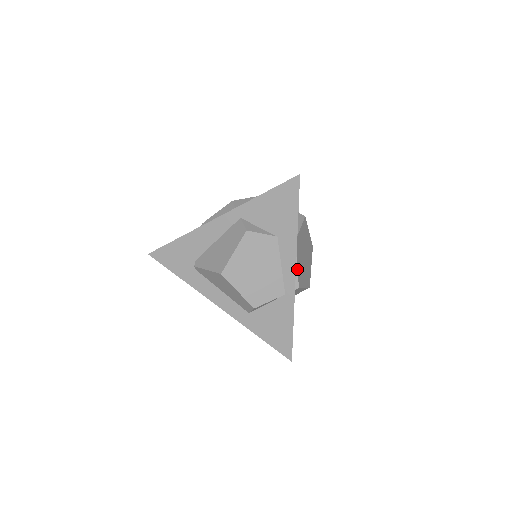
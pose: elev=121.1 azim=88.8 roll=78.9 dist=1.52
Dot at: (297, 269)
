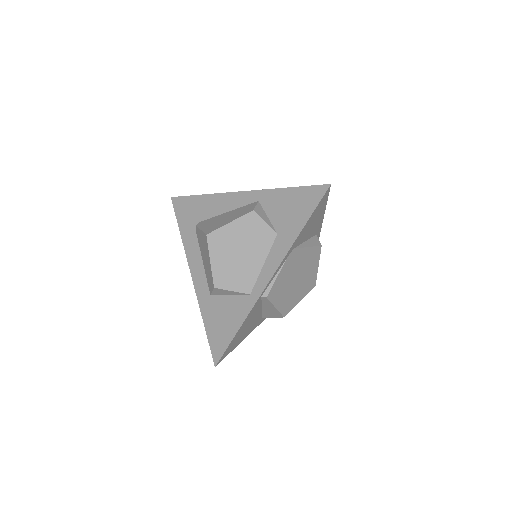
Dot at: (276, 277)
